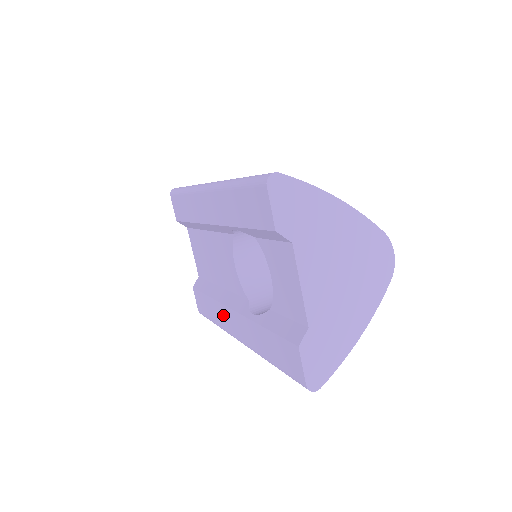
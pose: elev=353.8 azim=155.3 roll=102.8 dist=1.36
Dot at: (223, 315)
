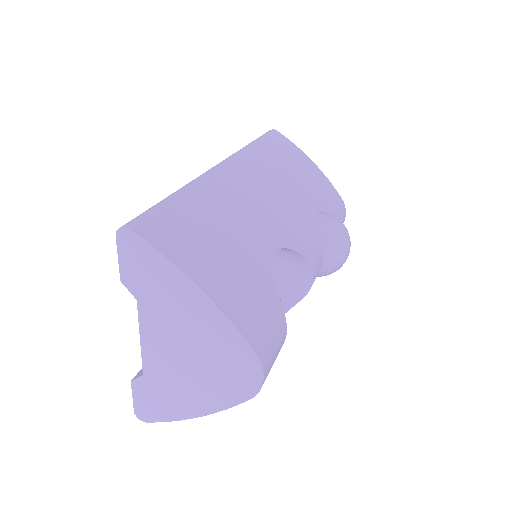
Dot at: occluded
